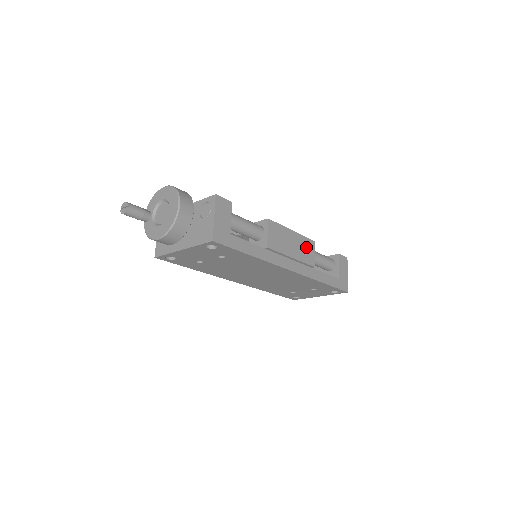
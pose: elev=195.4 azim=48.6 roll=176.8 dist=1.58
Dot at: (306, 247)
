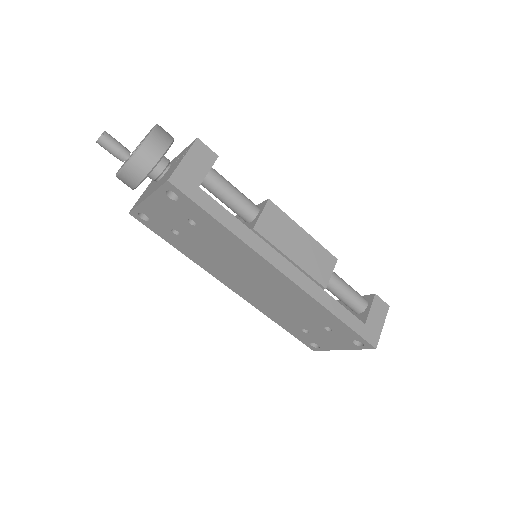
Dot at: (320, 259)
